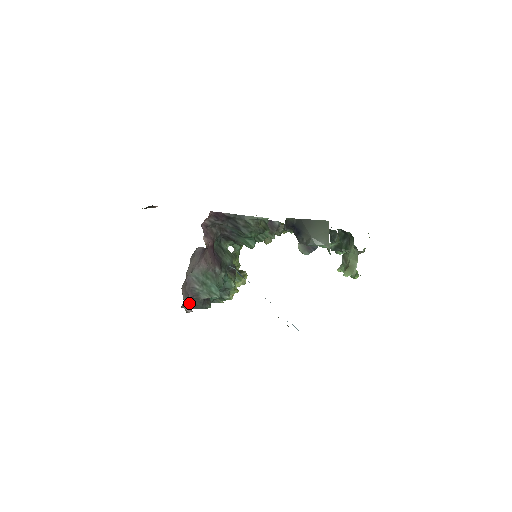
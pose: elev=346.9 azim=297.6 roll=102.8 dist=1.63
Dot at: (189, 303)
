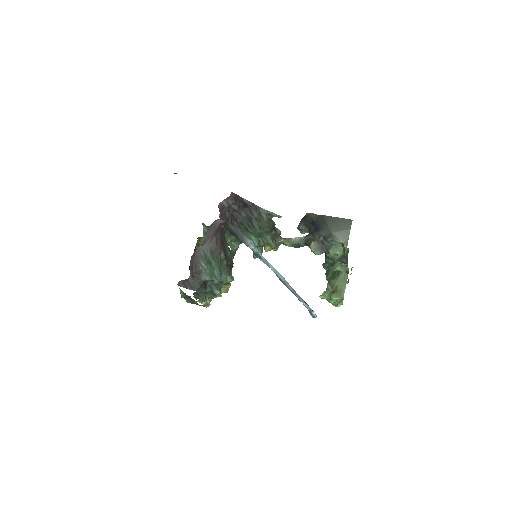
Dot at: occluded
